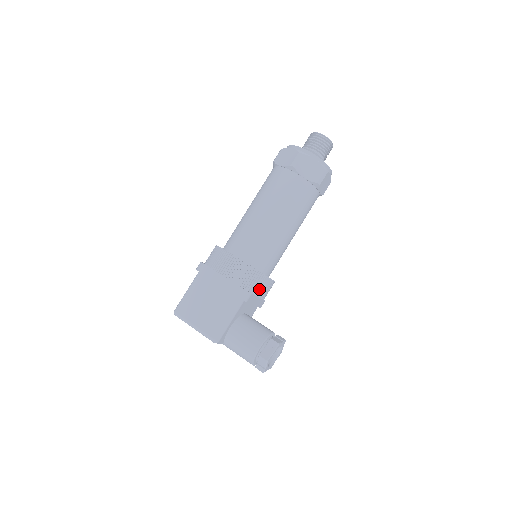
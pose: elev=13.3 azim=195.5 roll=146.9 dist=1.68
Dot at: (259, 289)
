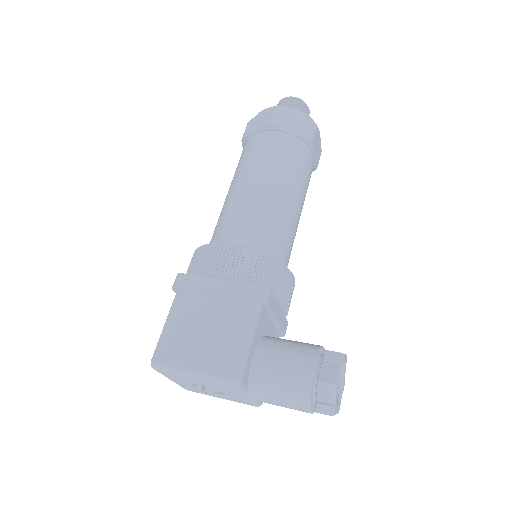
Dot at: (279, 286)
